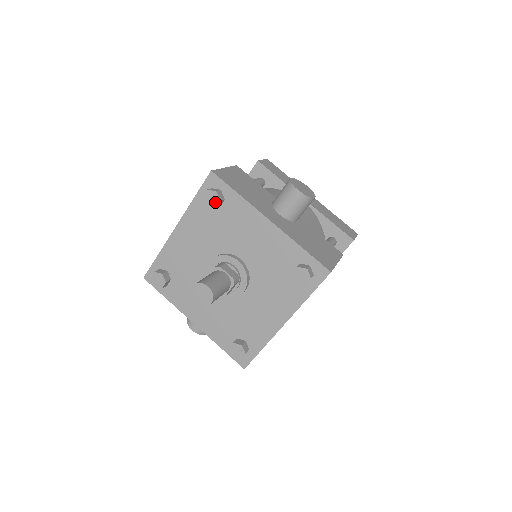
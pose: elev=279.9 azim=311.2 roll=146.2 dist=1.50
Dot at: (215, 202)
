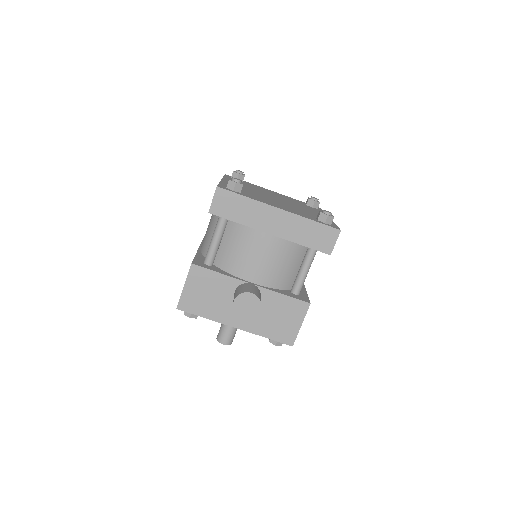
Dot at: (194, 316)
